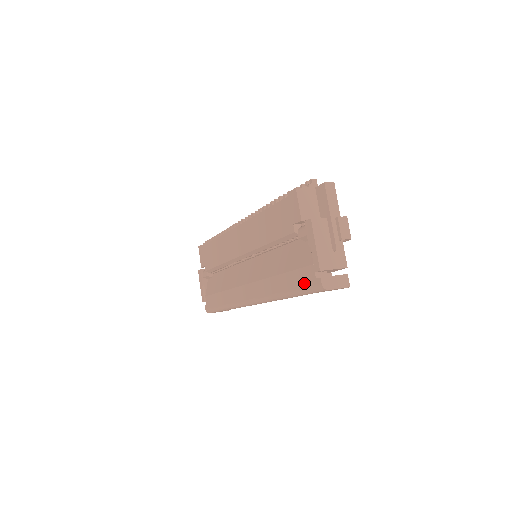
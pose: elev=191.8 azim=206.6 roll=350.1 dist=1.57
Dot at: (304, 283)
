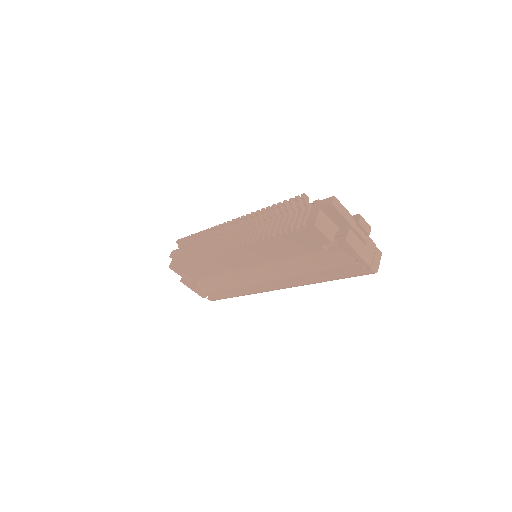
Dot at: (351, 274)
